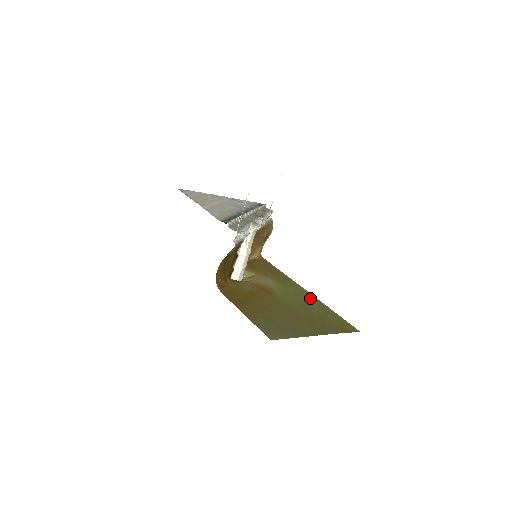
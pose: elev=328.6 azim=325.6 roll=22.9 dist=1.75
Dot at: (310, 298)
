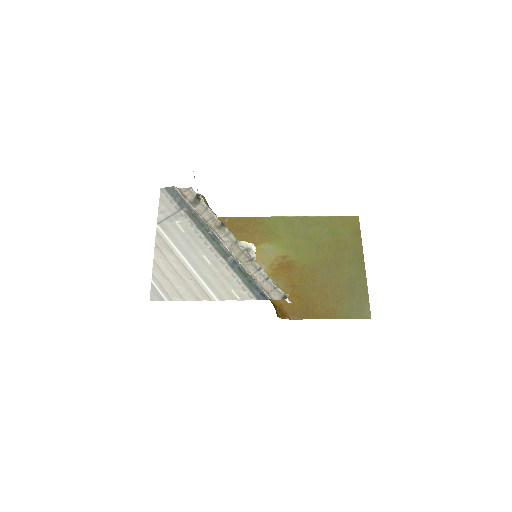
Dot at: (301, 225)
